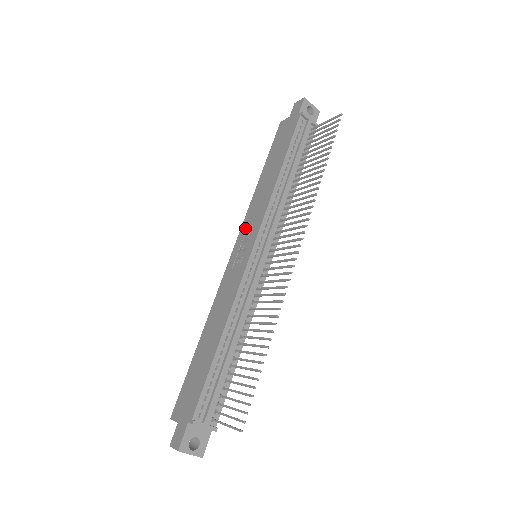
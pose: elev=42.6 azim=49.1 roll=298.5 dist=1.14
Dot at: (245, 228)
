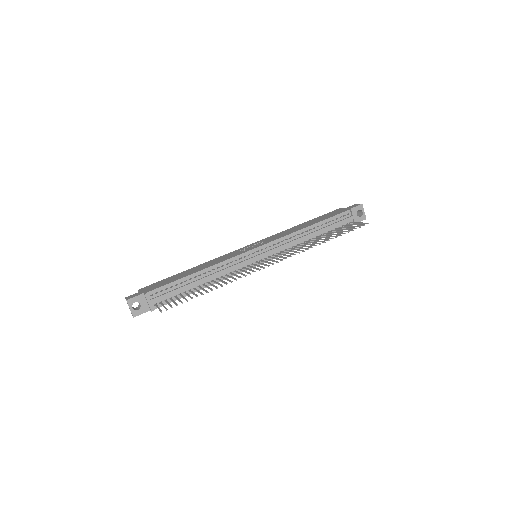
Dot at: (265, 239)
